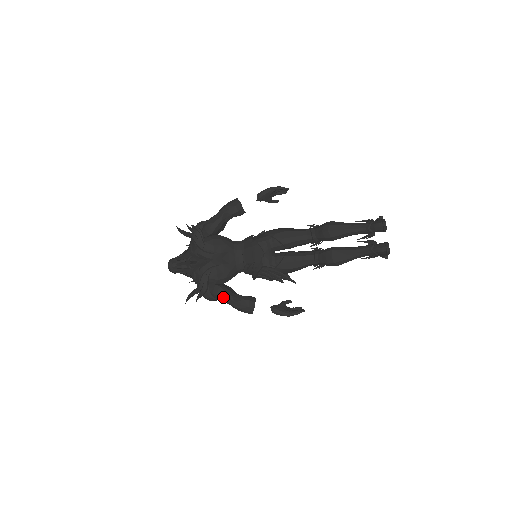
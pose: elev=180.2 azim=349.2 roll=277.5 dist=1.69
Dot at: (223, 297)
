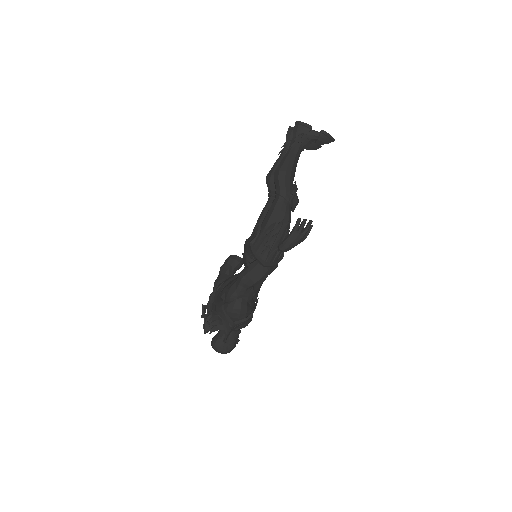
Dot at: (232, 288)
